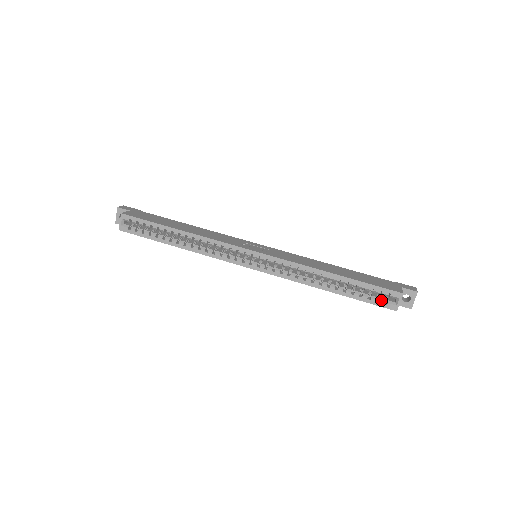
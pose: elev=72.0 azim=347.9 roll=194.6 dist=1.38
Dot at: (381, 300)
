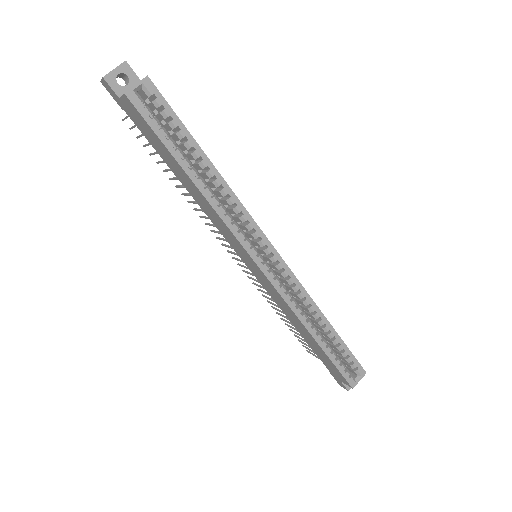
Dot at: (348, 371)
